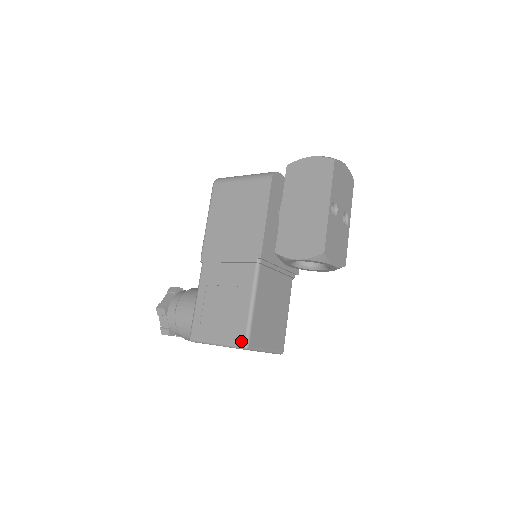
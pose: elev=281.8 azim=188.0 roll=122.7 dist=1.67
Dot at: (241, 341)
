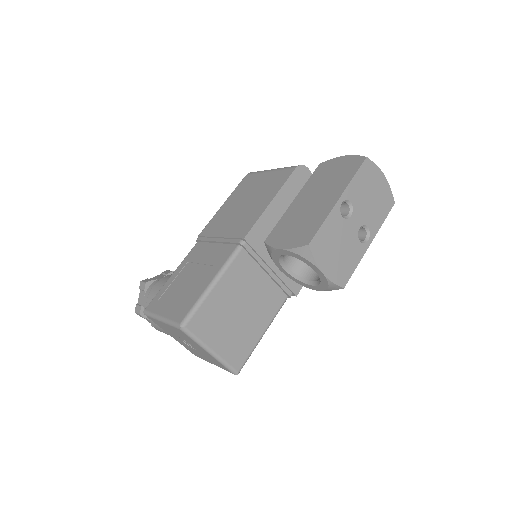
Dot at: (181, 318)
